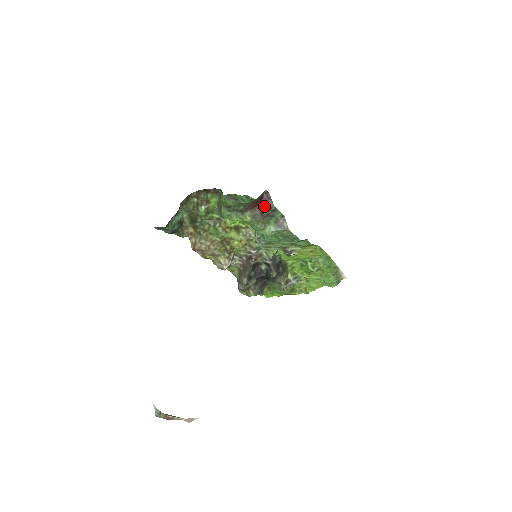
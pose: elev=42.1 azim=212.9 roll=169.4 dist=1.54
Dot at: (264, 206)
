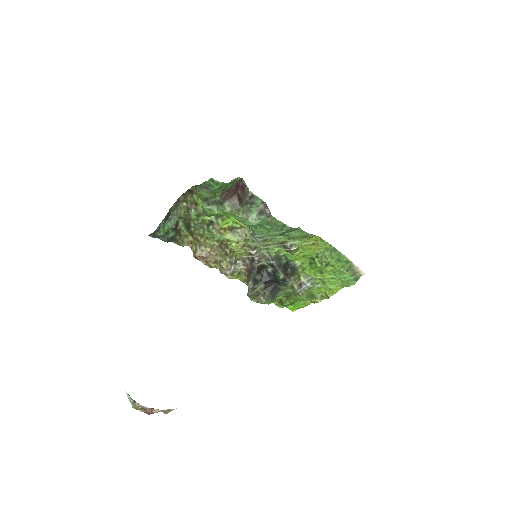
Dot at: (241, 194)
